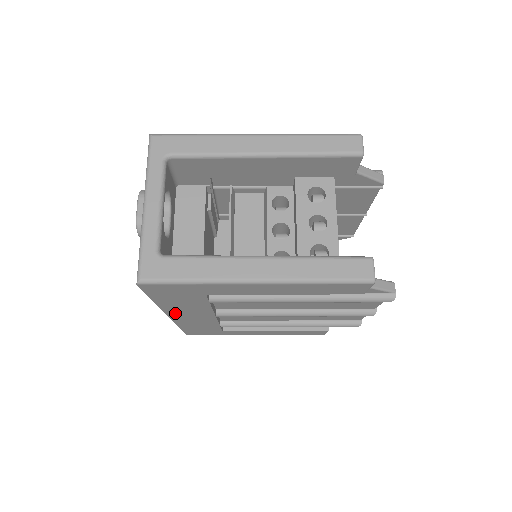
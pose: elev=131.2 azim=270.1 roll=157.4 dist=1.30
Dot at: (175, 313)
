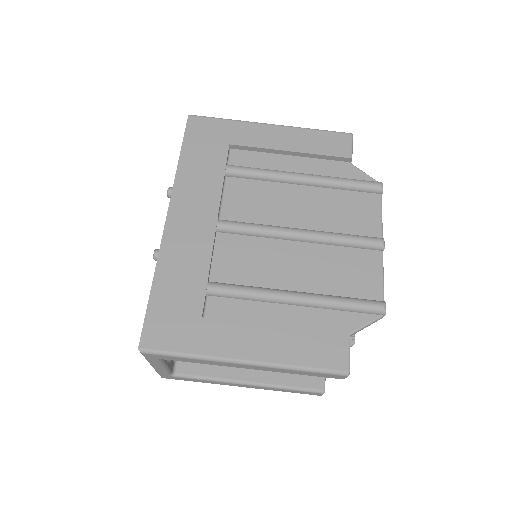
Dot at: occluded
